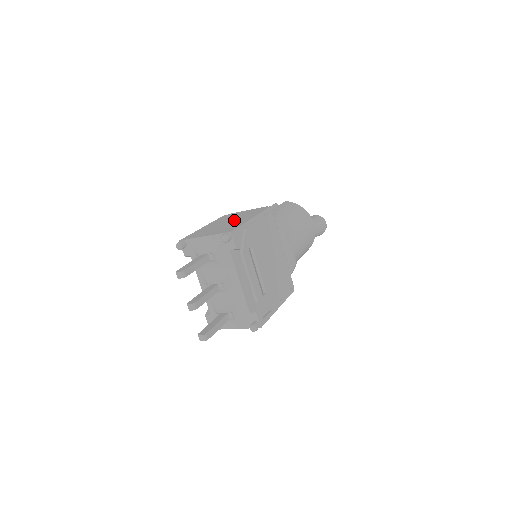
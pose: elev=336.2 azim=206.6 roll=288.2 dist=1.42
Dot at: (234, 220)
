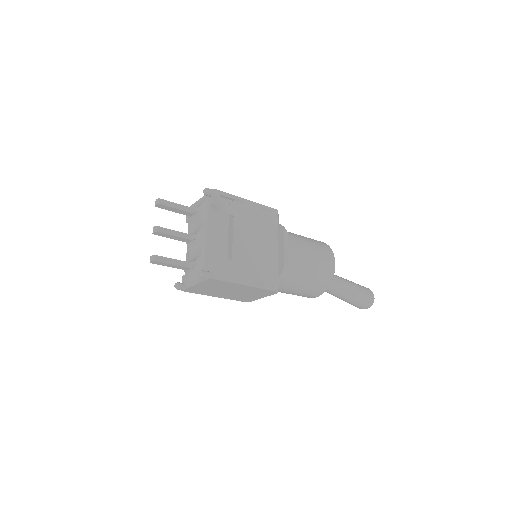
Dot at: occluded
